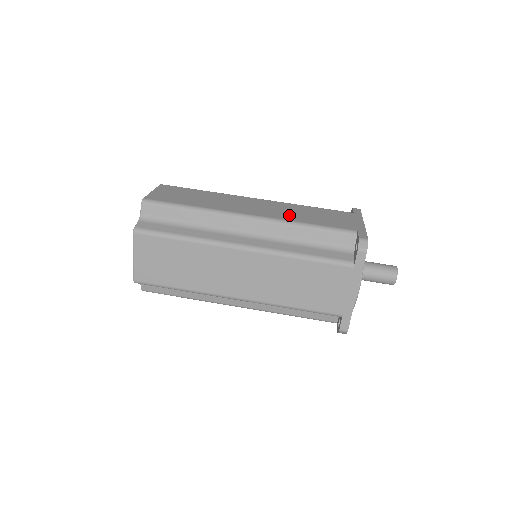
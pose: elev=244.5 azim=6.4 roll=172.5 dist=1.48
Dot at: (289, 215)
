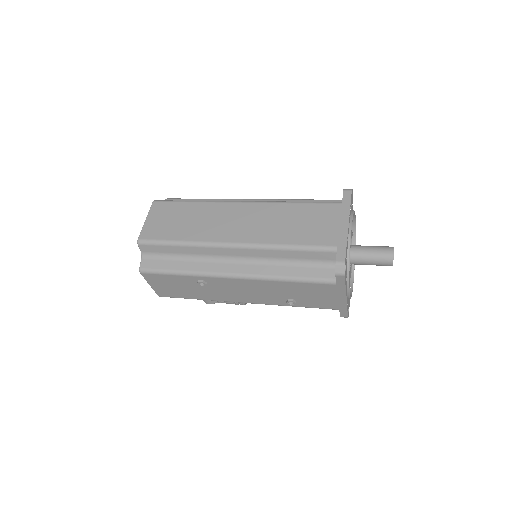
Dot at: occluded
